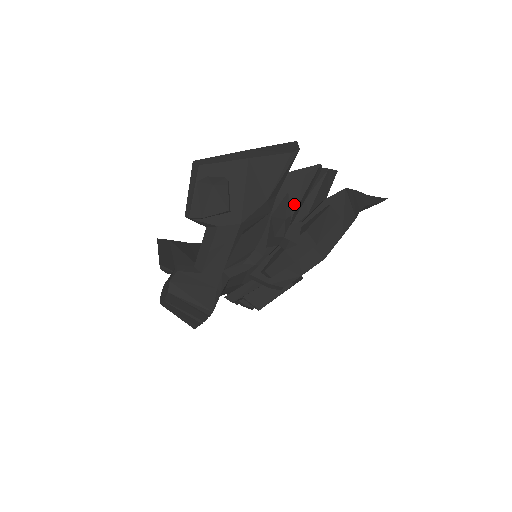
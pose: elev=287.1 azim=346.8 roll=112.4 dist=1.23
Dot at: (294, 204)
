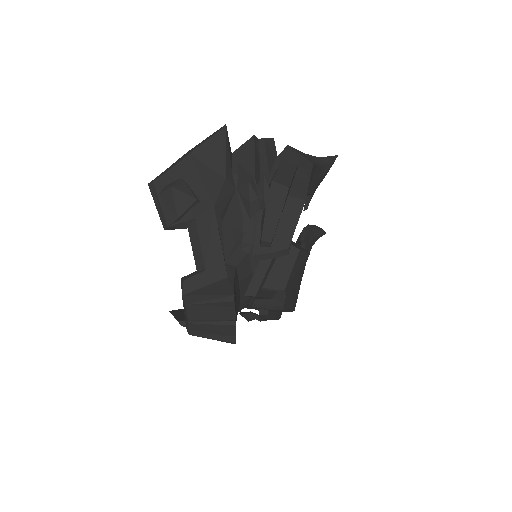
Dot at: (251, 172)
